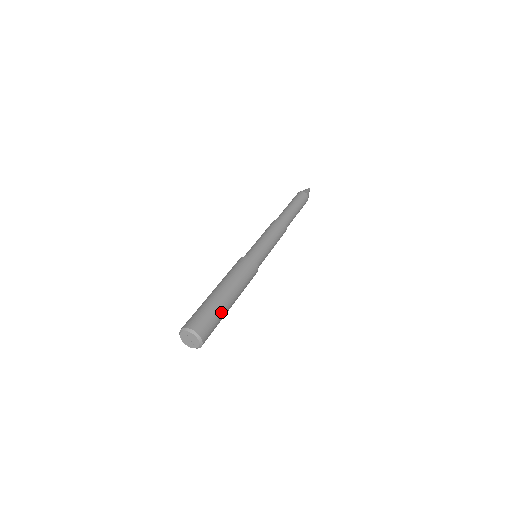
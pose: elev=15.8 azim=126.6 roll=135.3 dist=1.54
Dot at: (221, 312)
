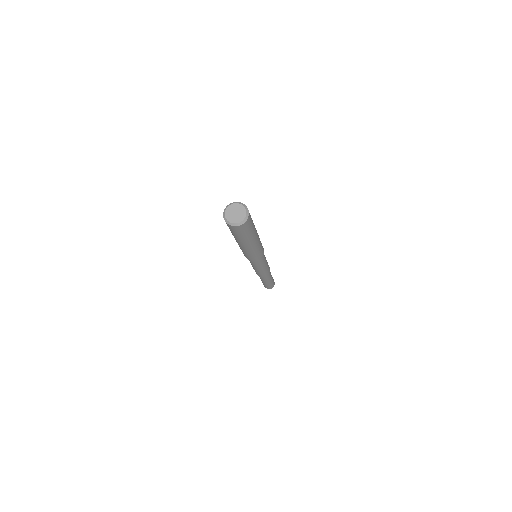
Dot at: (254, 228)
